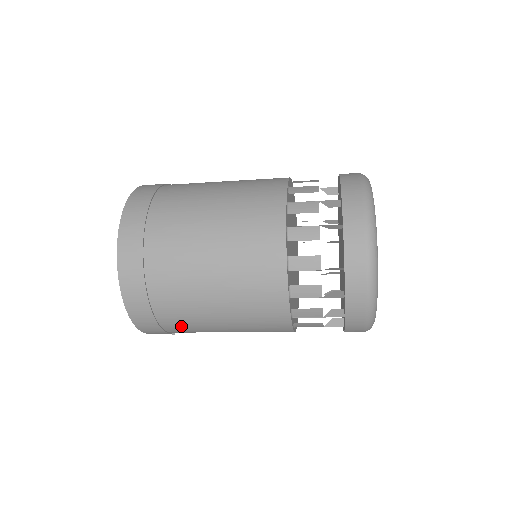
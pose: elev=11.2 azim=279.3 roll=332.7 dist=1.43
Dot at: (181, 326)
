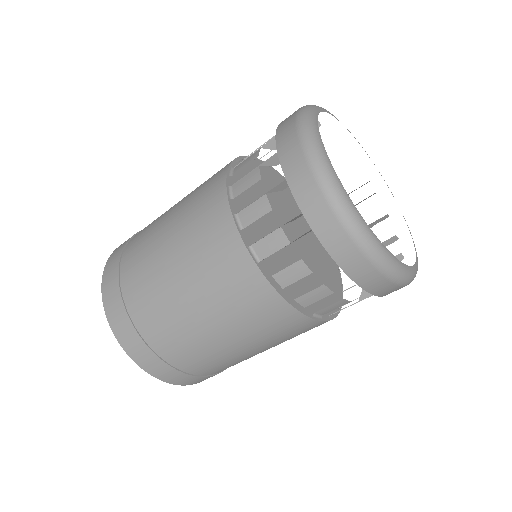
Dot at: (145, 305)
